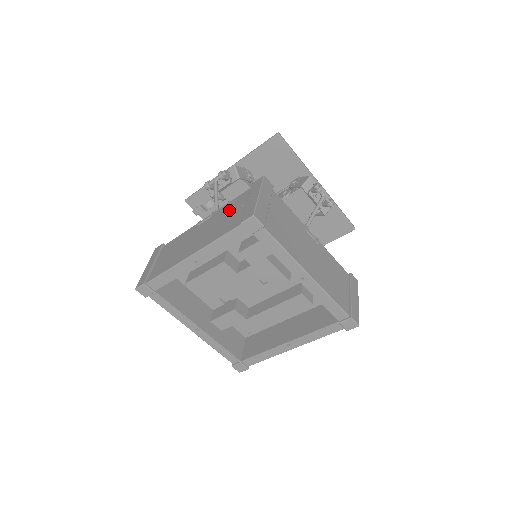
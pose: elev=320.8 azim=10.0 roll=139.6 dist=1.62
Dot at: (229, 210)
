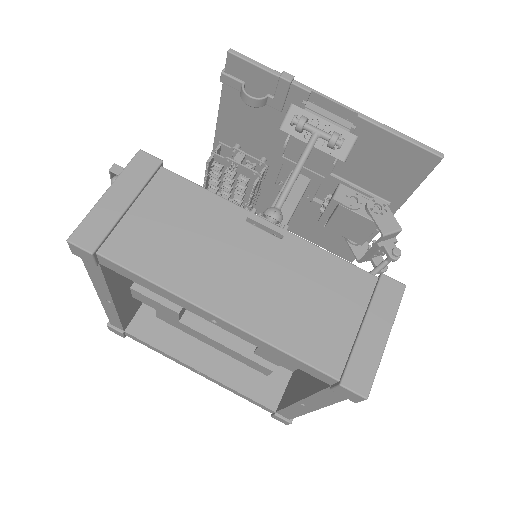
Dot at: (321, 284)
